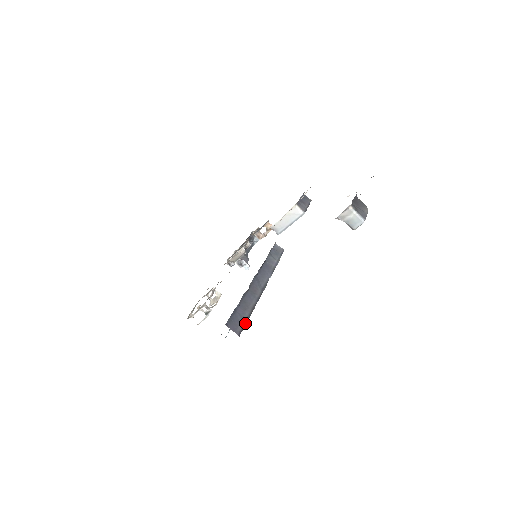
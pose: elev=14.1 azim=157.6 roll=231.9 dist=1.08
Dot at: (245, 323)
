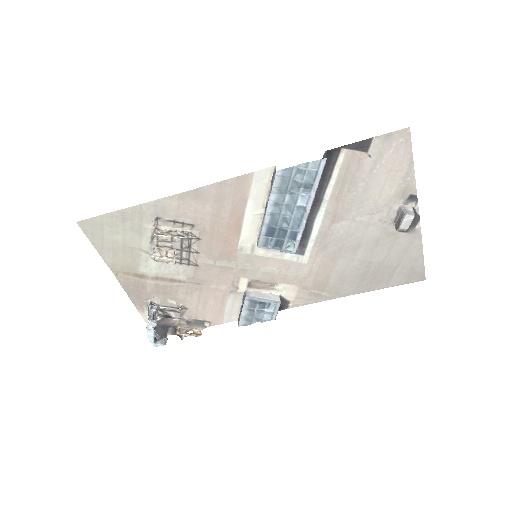
Dot at: occluded
